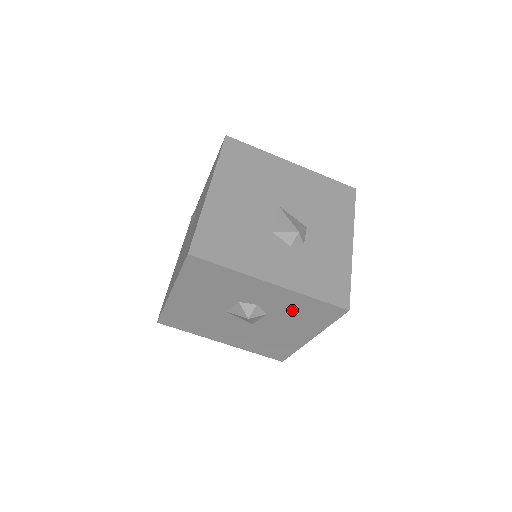
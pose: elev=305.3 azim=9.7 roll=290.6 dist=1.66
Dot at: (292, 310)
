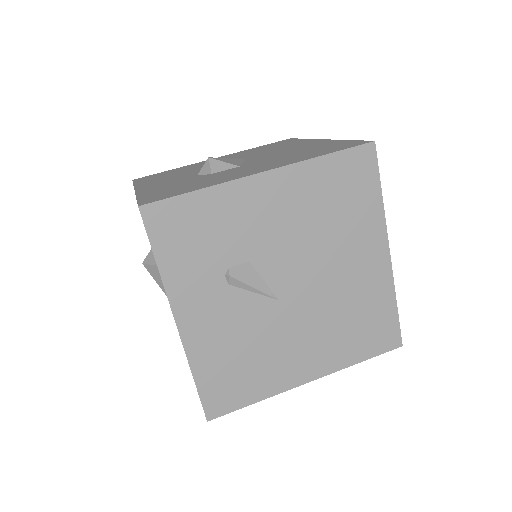
Dot at: occluded
